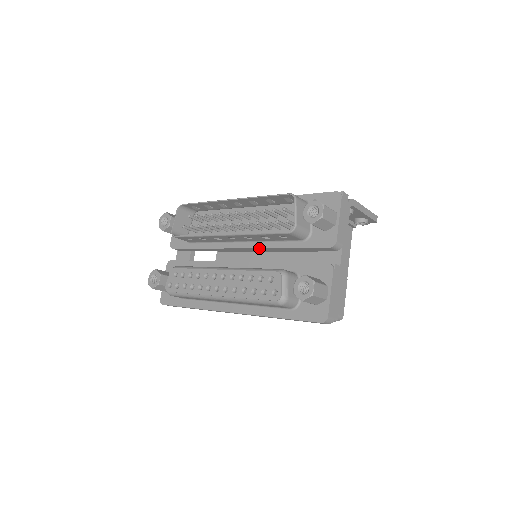
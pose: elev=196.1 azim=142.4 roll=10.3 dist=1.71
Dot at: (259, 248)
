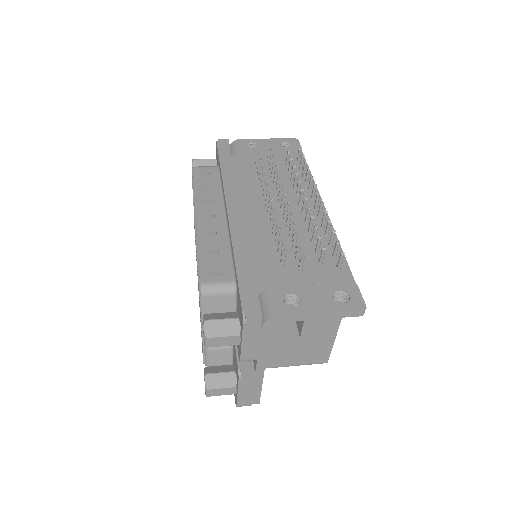
Dot at: occluded
